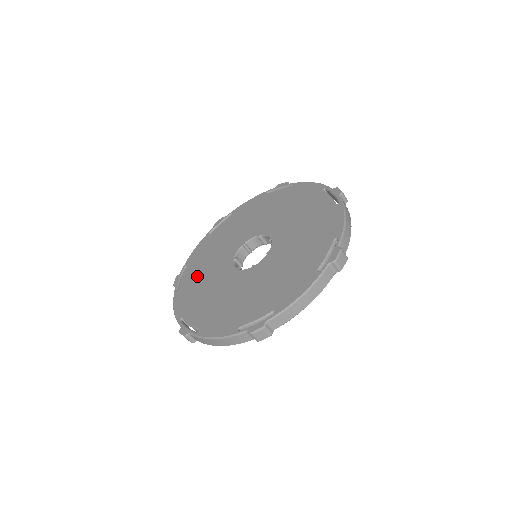
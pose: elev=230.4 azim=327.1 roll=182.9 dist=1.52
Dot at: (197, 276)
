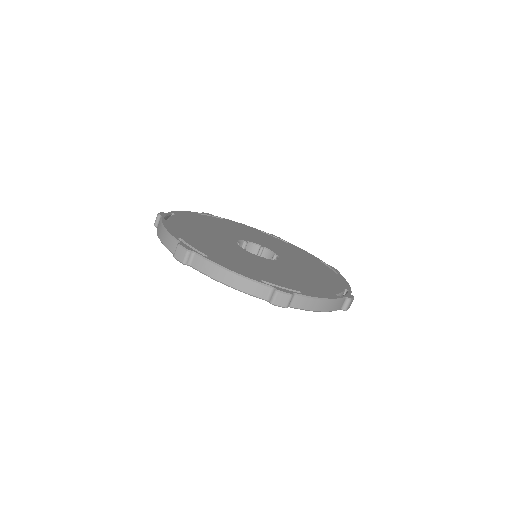
Dot at: (218, 223)
